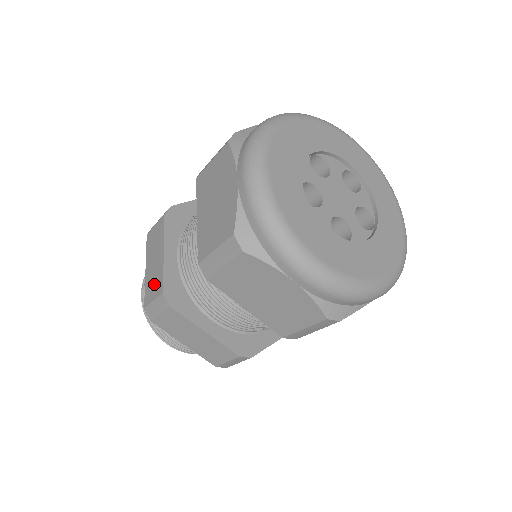
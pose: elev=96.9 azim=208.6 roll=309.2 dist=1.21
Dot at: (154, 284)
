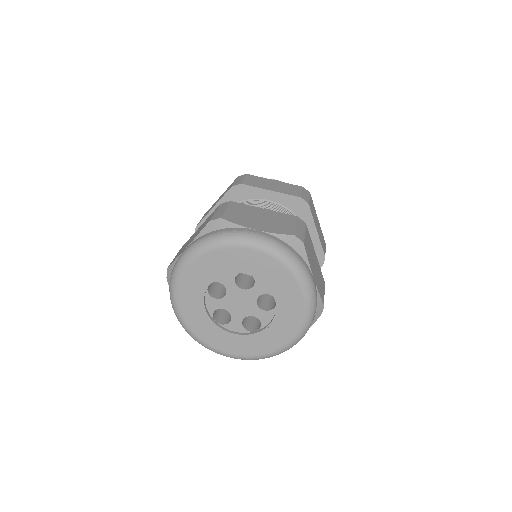
Dot at: occluded
